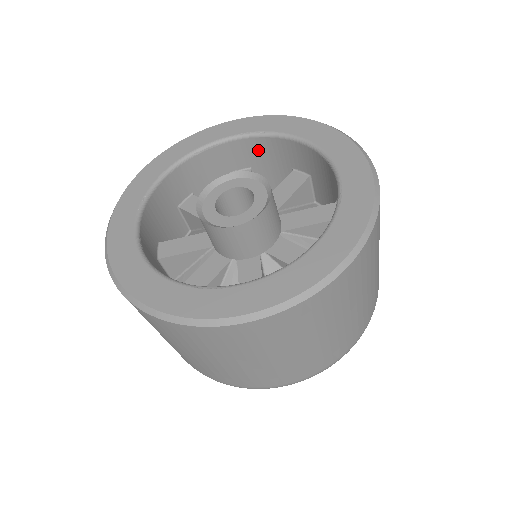
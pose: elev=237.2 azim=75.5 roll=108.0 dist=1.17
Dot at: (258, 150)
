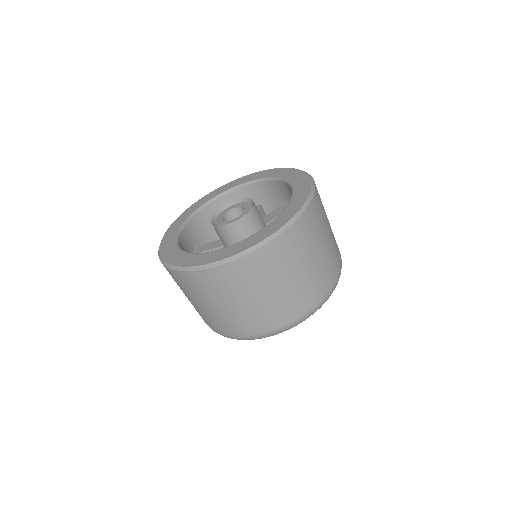
Dot at: (263, 190)
